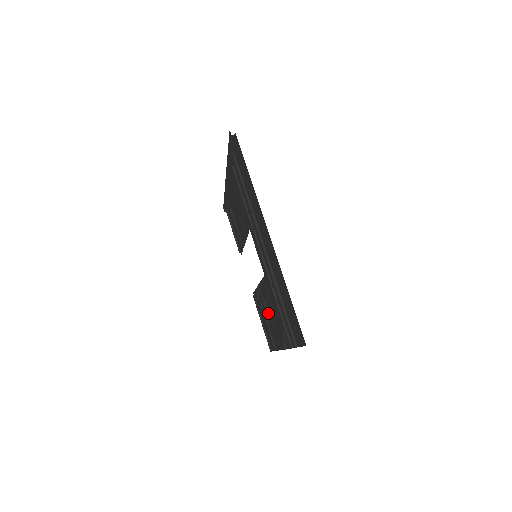
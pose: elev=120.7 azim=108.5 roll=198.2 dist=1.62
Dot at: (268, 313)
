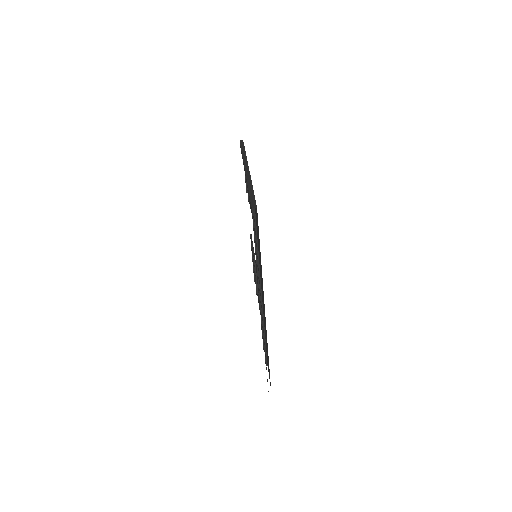
Dot at: (256, 285)
